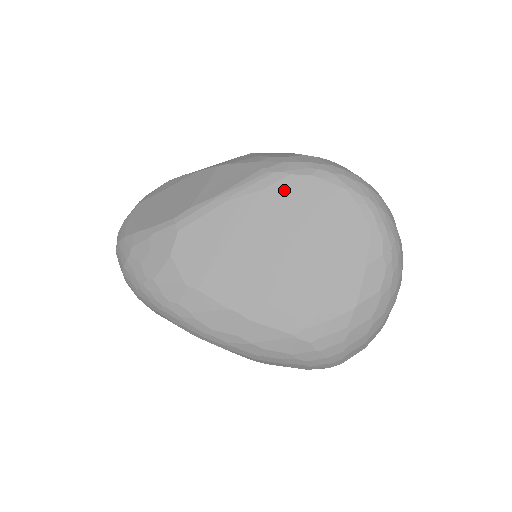
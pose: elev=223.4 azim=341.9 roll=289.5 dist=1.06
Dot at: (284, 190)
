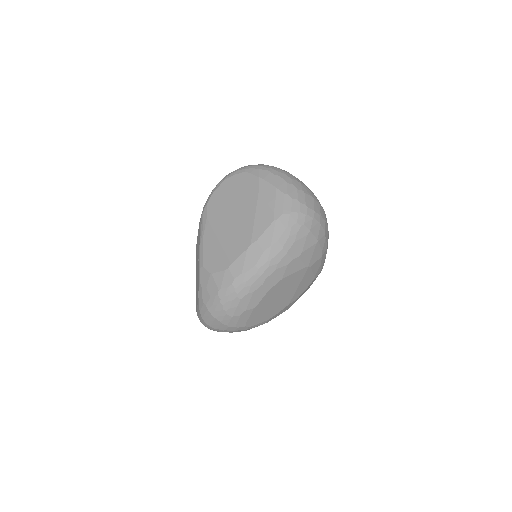
Dot at: (212, 208)
